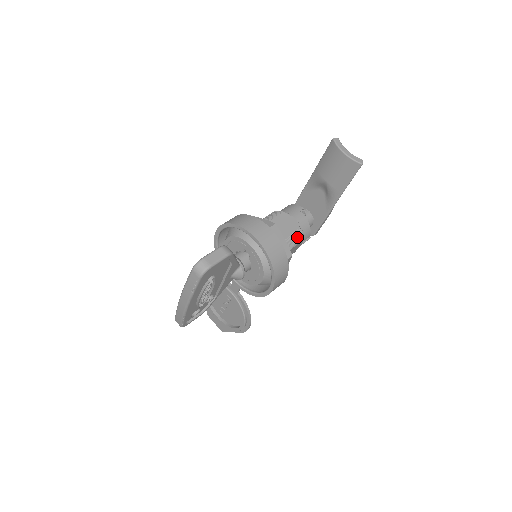
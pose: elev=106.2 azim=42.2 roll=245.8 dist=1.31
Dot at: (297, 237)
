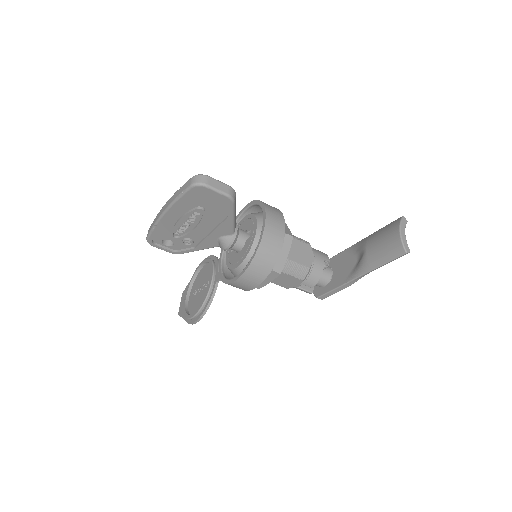
Dot at: (300, 270)
